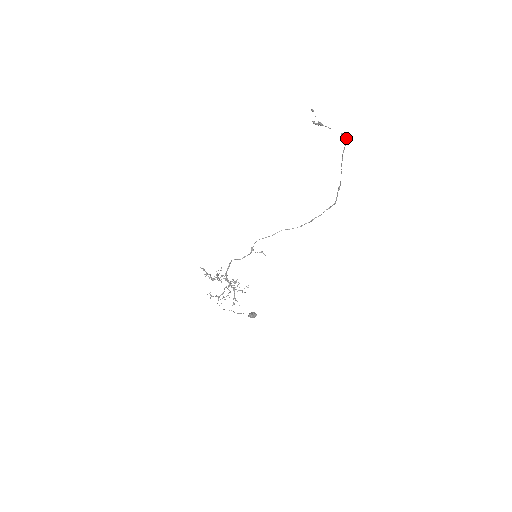
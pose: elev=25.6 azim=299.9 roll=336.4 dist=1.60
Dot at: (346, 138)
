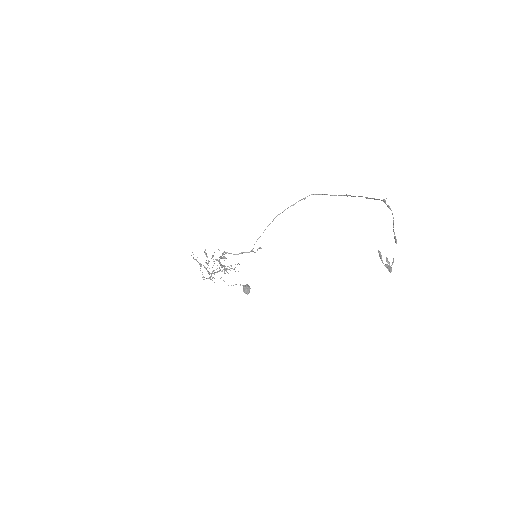
Dot at: occluded
